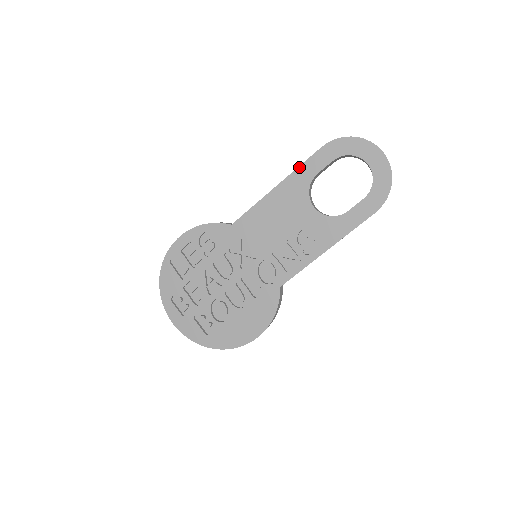
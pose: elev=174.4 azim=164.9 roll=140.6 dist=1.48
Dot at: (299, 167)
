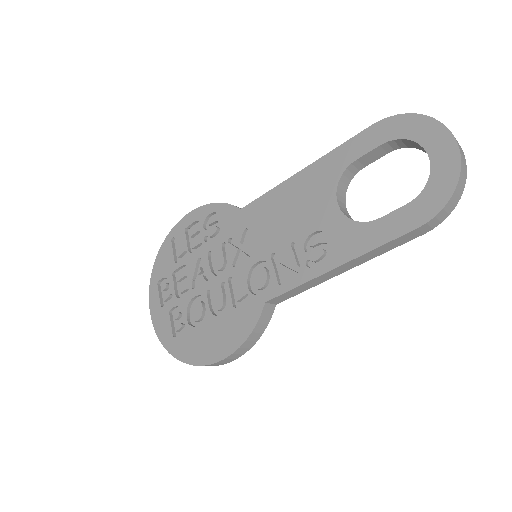
Dot at: (336, 148)
